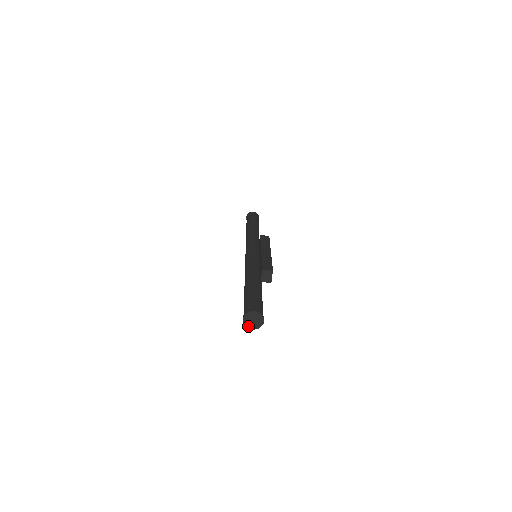
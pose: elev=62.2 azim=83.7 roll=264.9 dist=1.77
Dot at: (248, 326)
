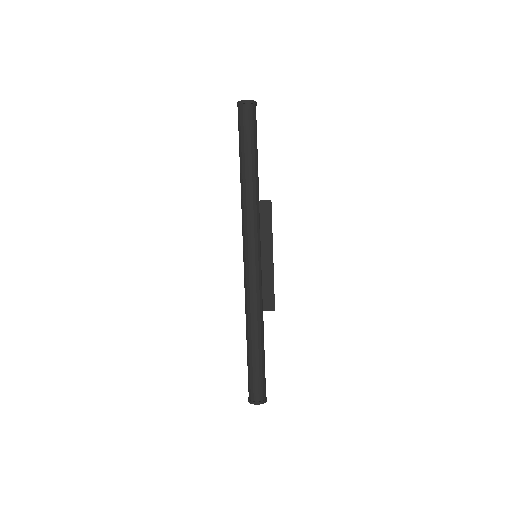
Dot at: occluded
